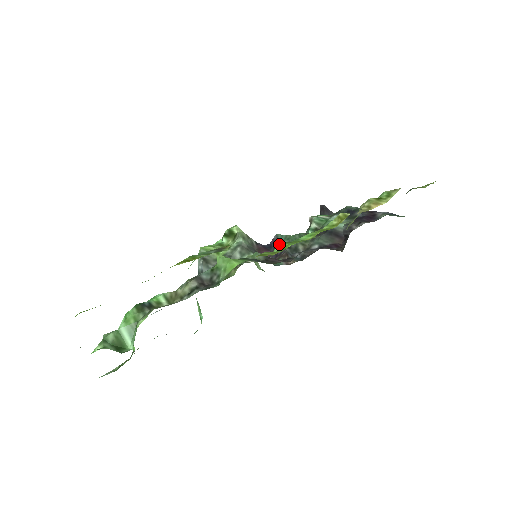
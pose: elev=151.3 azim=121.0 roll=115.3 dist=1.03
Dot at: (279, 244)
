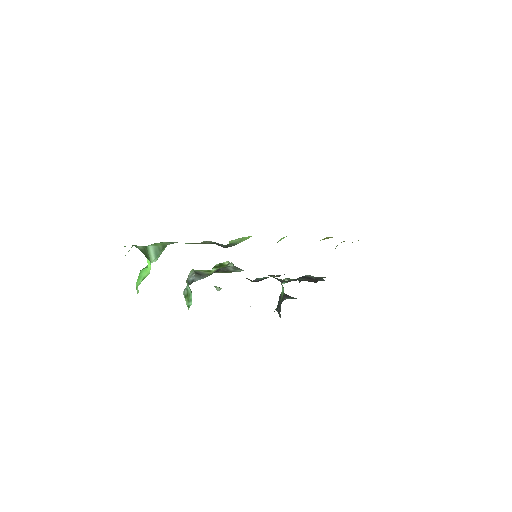
Dot at: (284, 237)
